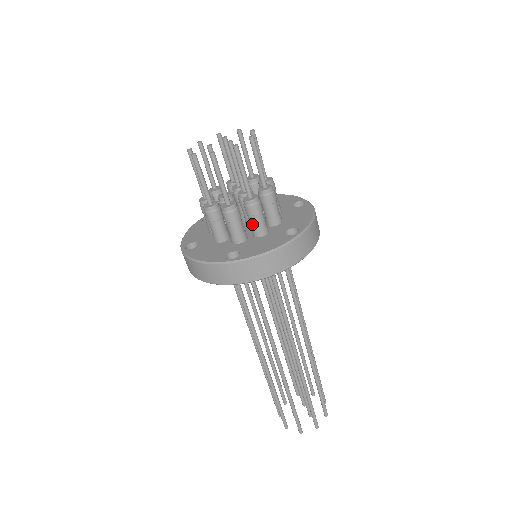
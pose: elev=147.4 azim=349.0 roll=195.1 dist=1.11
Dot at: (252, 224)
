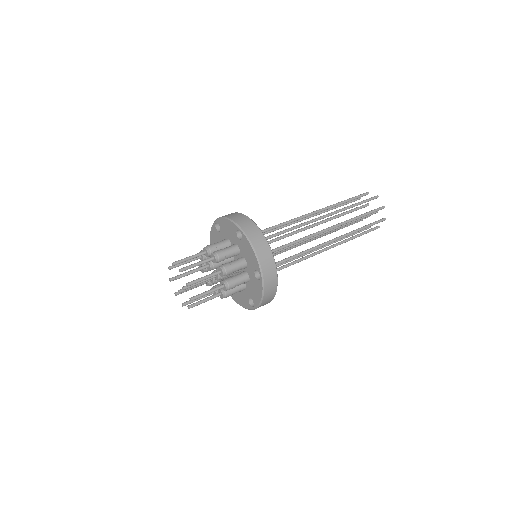
Dot at: occluded
